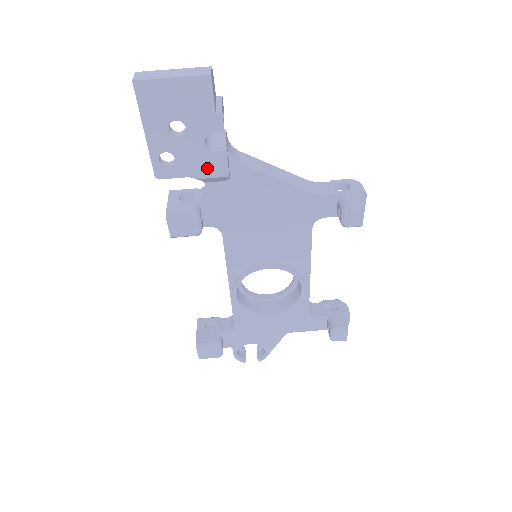
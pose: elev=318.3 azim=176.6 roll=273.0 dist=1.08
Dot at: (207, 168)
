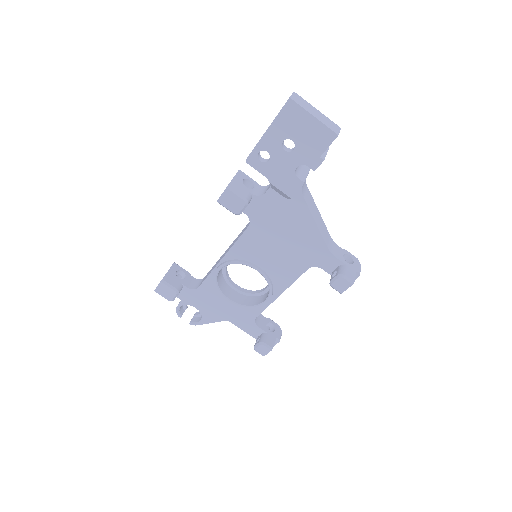
Dot at: (283, 182)
